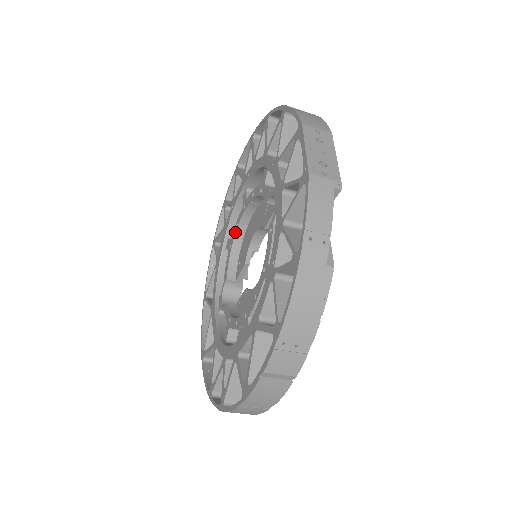
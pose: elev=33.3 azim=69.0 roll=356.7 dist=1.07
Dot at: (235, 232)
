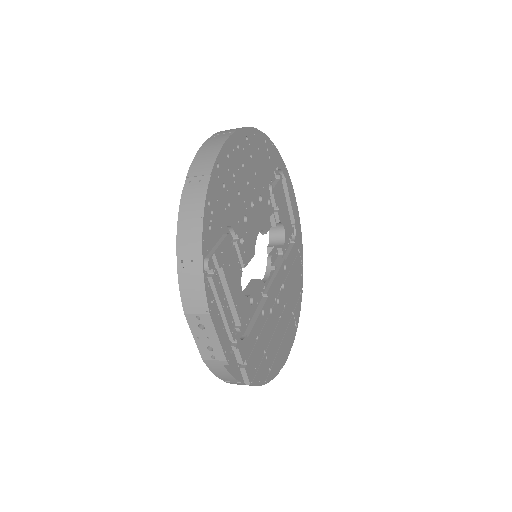
Dot at: occluded
